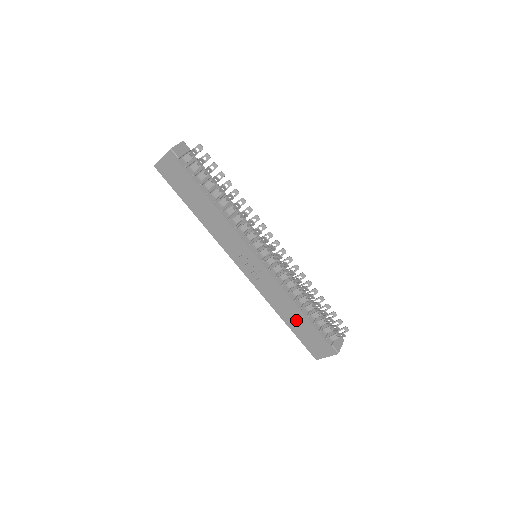
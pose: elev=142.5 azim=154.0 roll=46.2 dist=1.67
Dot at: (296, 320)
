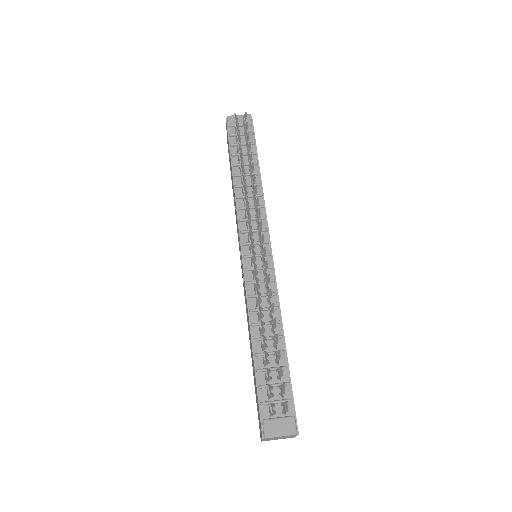
Dot at: (252, 358)
